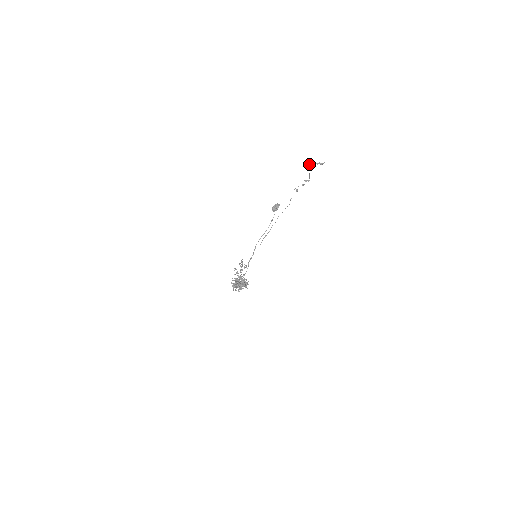
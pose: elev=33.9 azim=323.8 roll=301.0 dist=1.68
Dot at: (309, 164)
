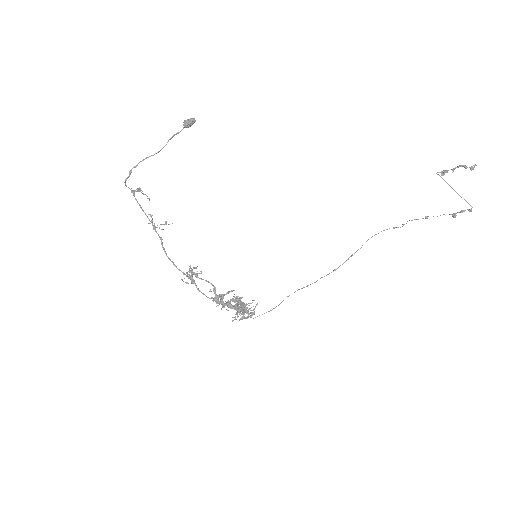
Dot at: occluded
